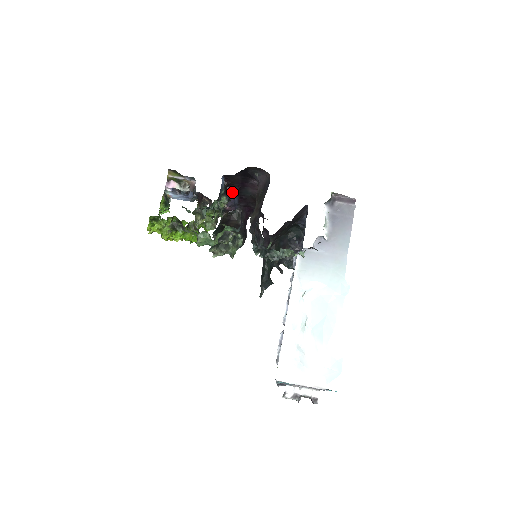
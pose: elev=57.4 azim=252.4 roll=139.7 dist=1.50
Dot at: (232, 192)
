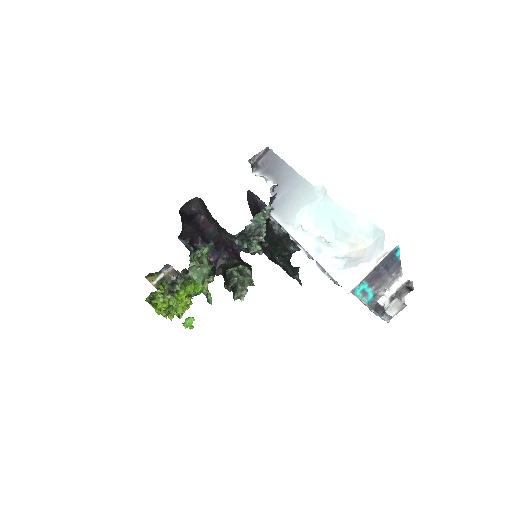
Dot at: (200, 244)
